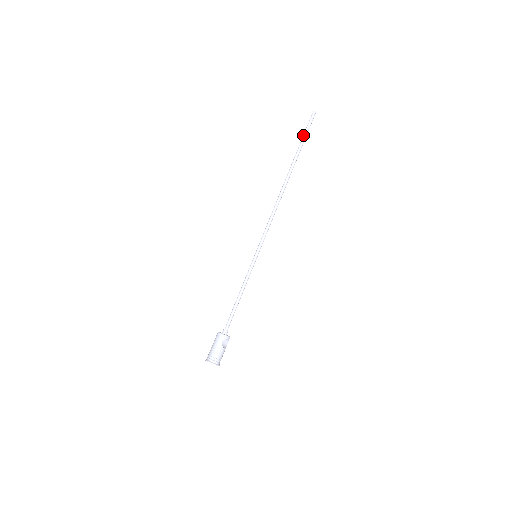
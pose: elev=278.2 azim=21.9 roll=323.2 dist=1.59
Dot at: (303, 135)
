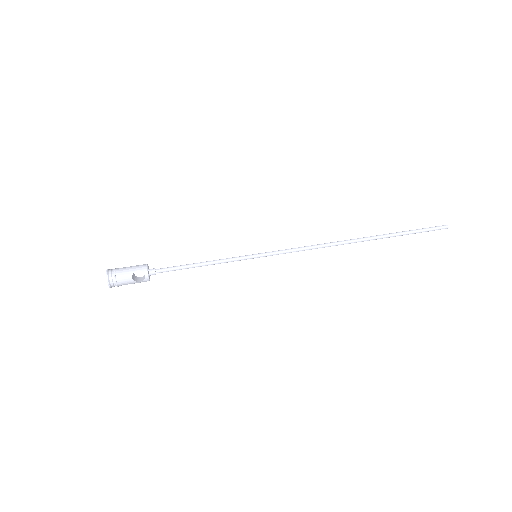
Dot at: occluded
